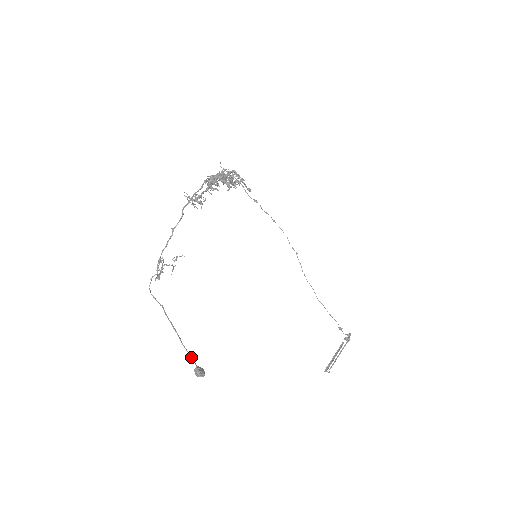
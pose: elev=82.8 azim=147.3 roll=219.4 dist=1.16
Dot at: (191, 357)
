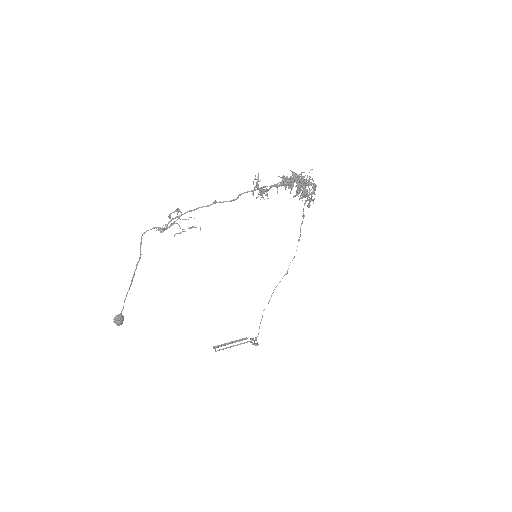
Dot at: occluded
